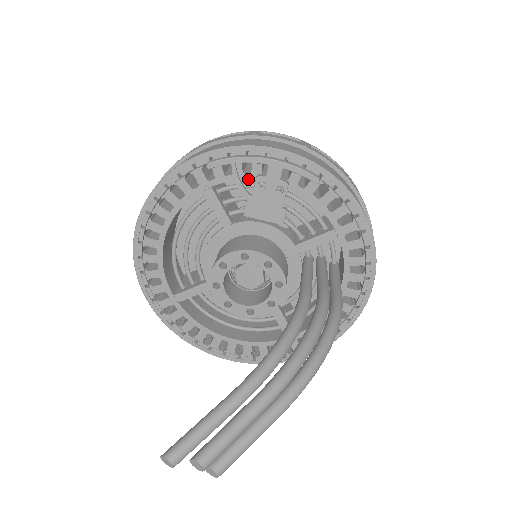
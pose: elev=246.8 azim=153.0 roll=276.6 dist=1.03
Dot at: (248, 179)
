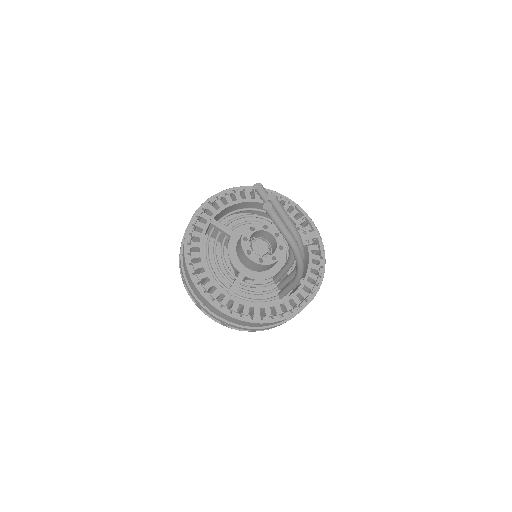
Dot at: (299, 228)
